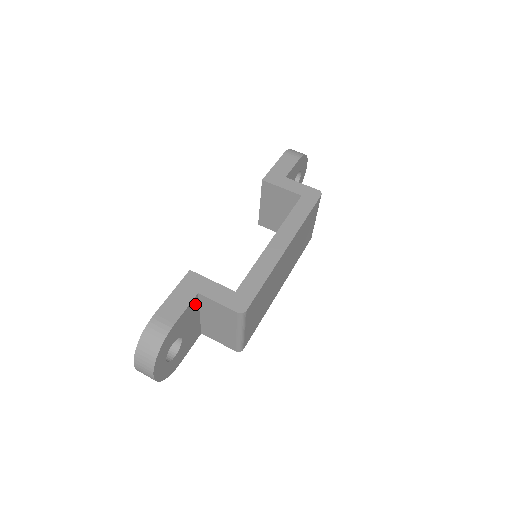
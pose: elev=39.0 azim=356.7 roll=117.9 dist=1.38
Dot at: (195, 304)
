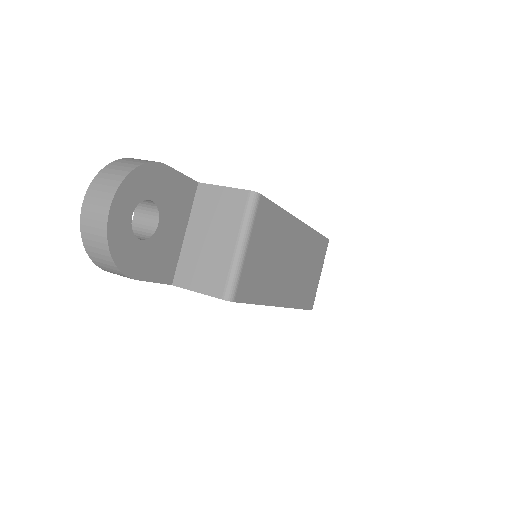
Dot at: (190, 196)
